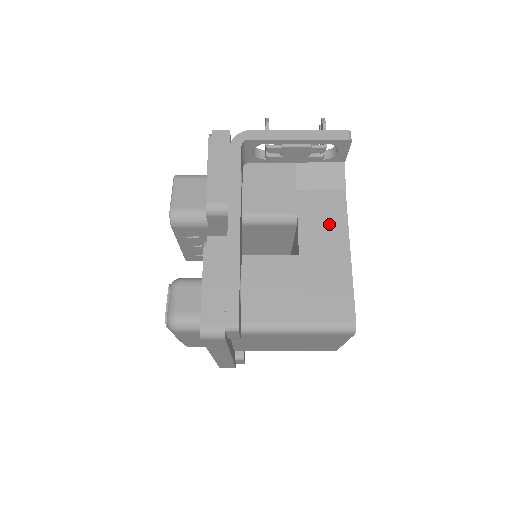
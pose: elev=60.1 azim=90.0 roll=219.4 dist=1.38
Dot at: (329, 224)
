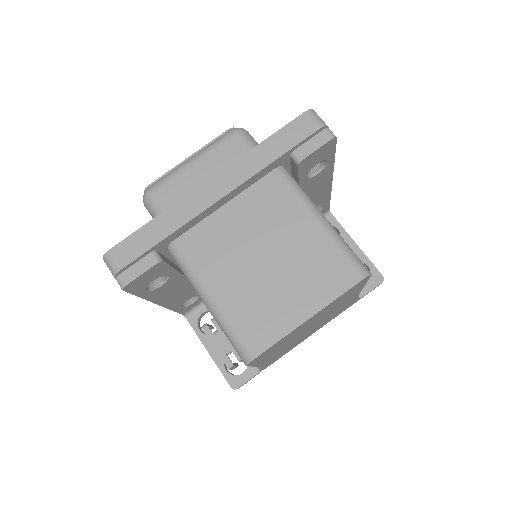
Dot at: occluded
